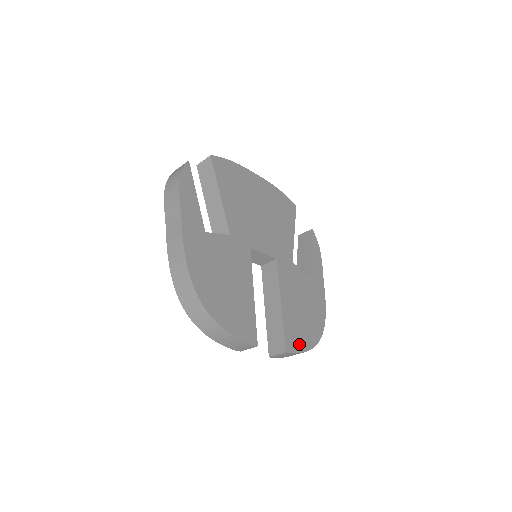
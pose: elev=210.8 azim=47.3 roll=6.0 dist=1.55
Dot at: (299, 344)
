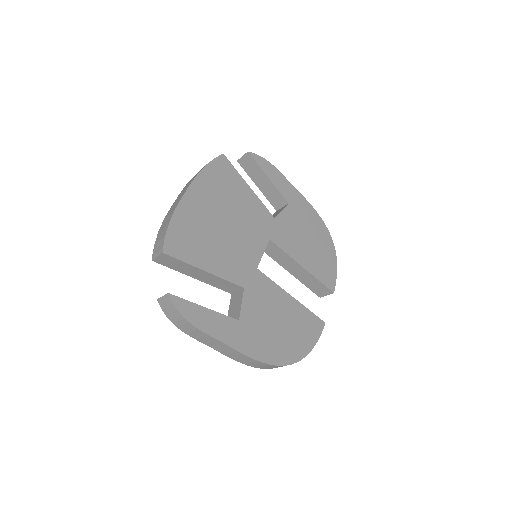
Dot at: (331, 272)
